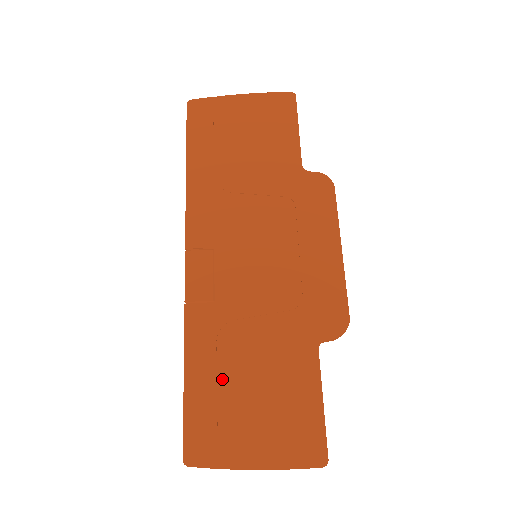
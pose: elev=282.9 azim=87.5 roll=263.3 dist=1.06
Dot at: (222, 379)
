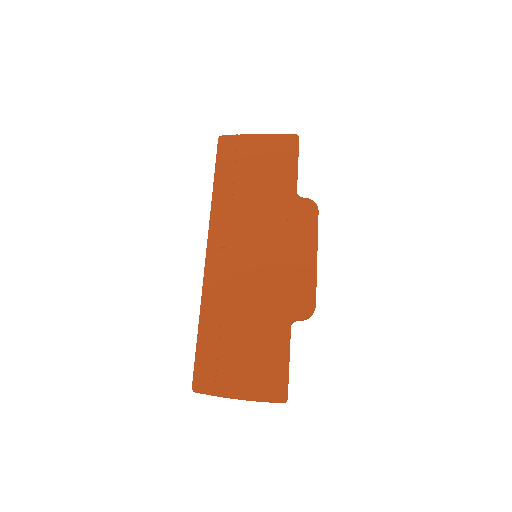
Dot at: (223, 338)
